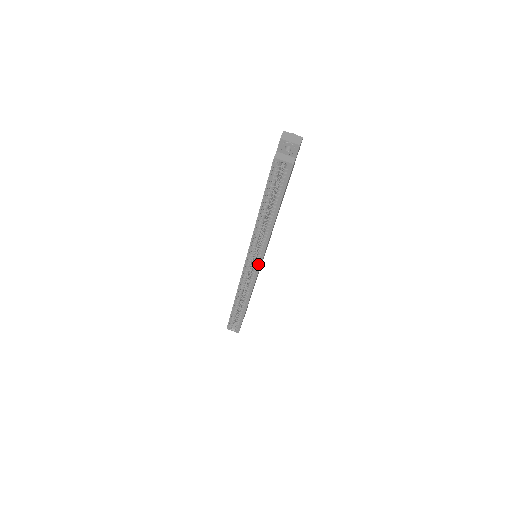
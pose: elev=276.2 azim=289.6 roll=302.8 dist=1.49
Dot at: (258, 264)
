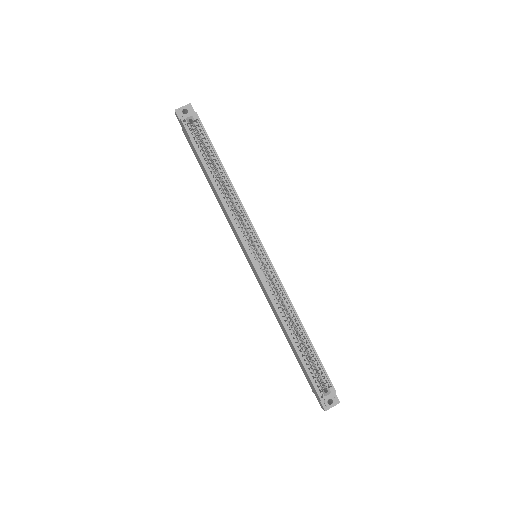
Dot at: (260, 247)
